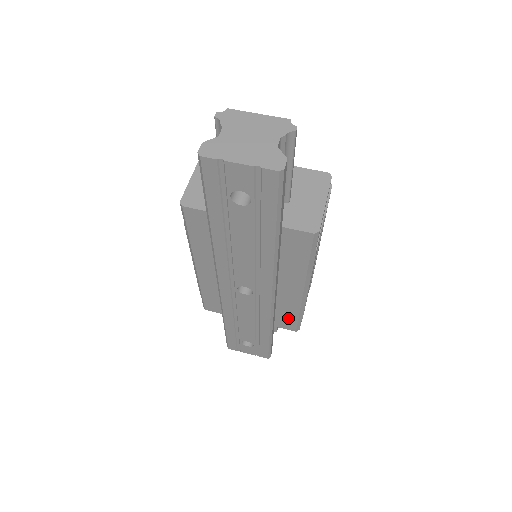
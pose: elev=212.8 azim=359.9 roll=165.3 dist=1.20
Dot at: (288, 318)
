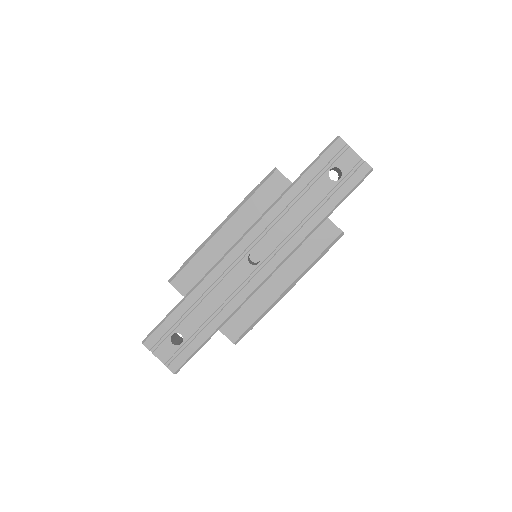
Dot at: (243, 320)
